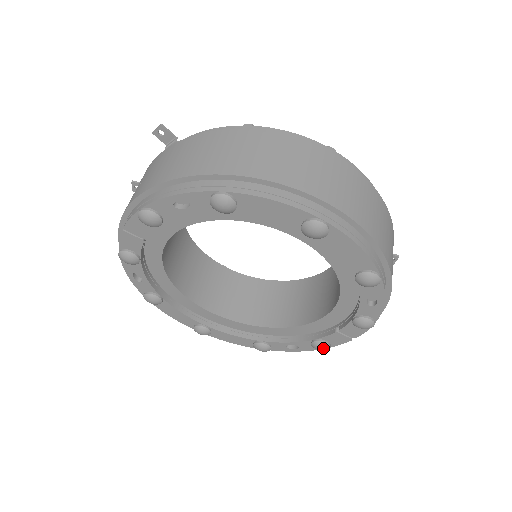
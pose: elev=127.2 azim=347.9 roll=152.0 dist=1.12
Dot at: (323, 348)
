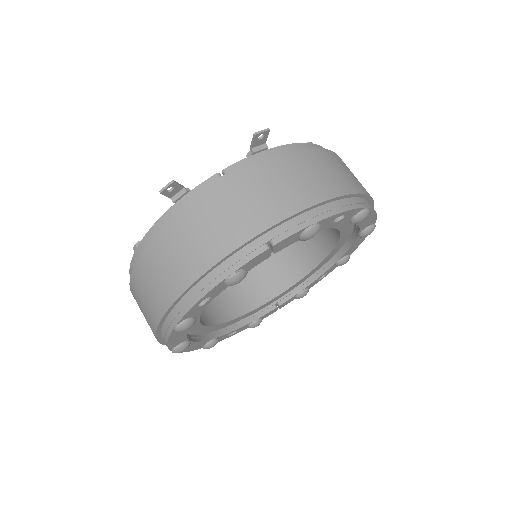
Dot at: occluded
